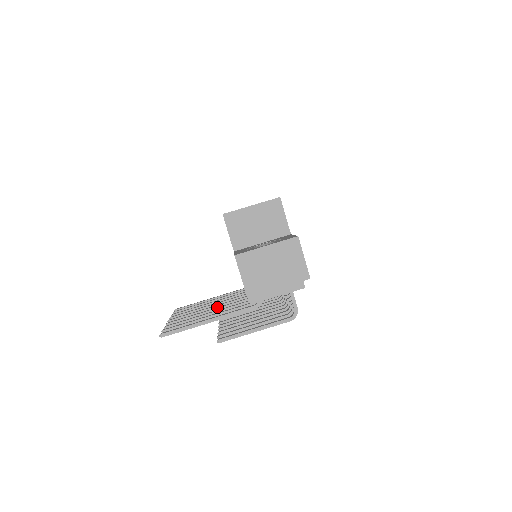
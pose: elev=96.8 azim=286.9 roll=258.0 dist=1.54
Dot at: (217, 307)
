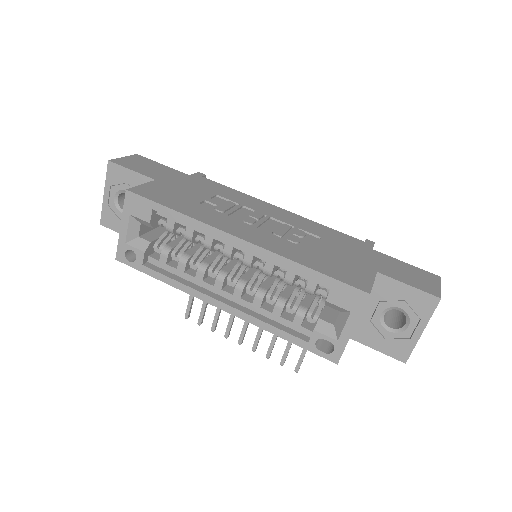
Dot at: occluded
